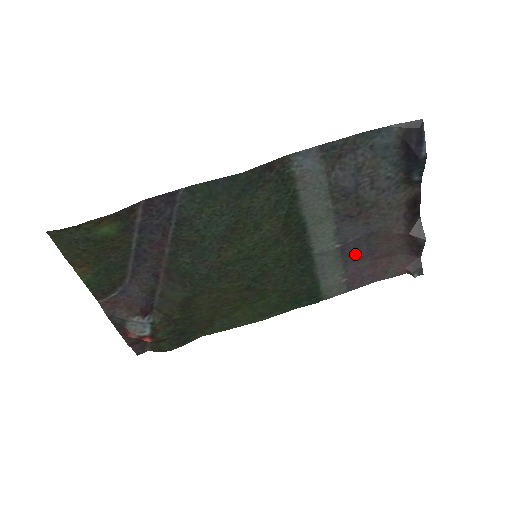
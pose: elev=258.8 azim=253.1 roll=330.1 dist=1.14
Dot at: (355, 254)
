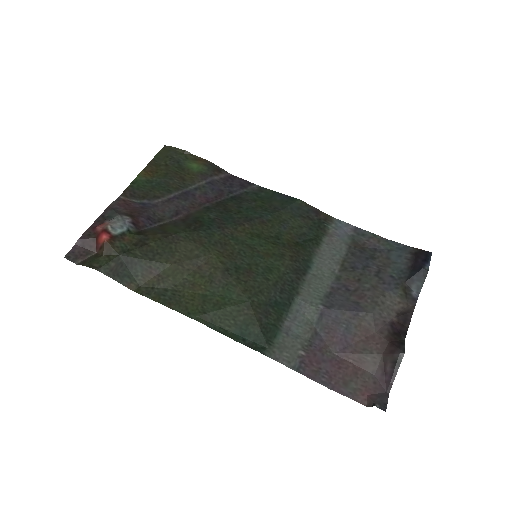
Dot at: (329, 332)
